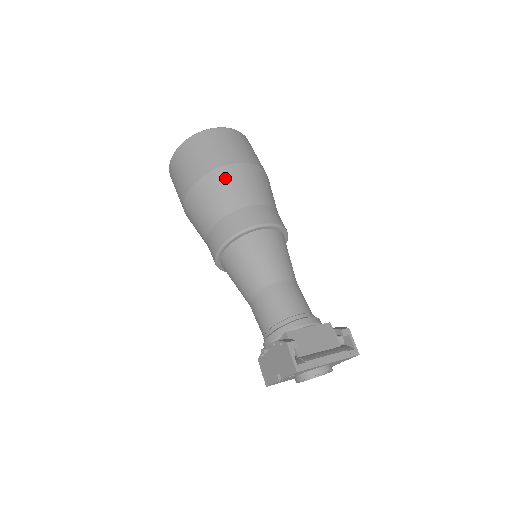
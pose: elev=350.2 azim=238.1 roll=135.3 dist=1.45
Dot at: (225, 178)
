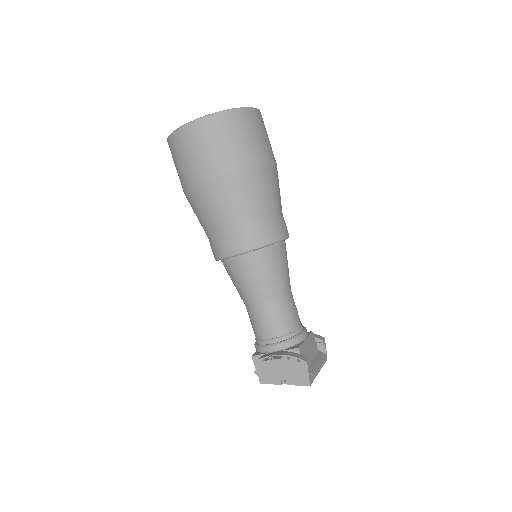
Dot at: (261, 179)
